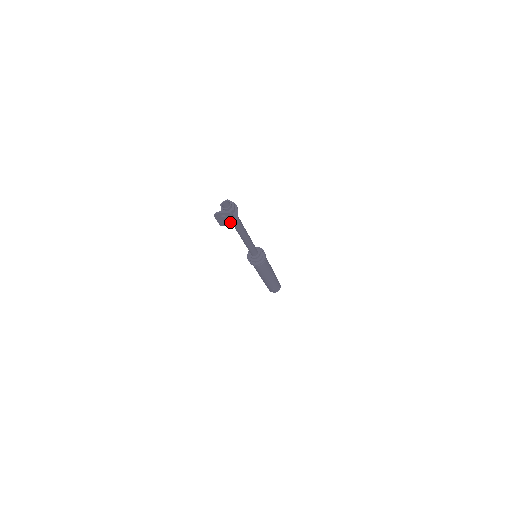
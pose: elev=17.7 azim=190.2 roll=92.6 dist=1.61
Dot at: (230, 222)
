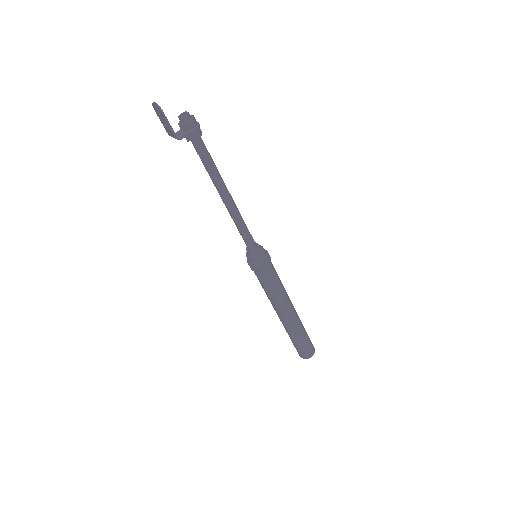
Dot at: (170, 130)
